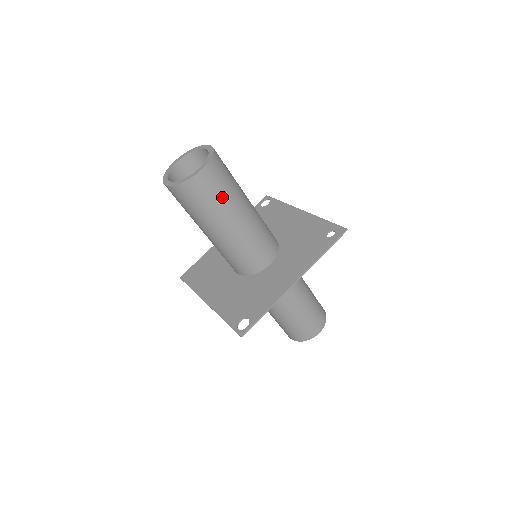
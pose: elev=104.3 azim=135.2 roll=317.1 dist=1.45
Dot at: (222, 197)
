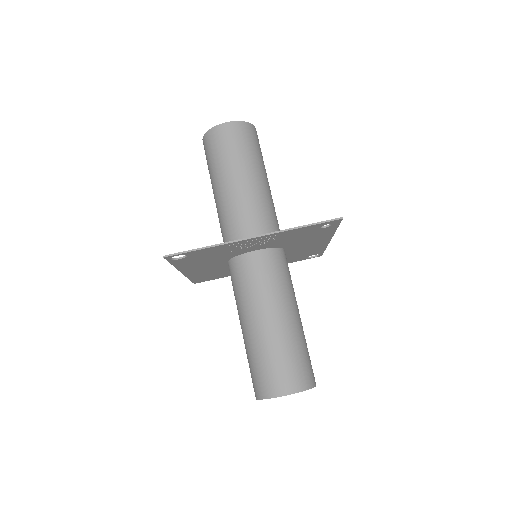
Dot at: (235, 153)
